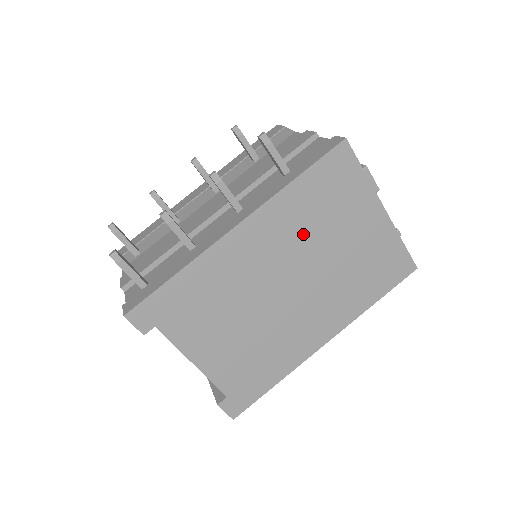
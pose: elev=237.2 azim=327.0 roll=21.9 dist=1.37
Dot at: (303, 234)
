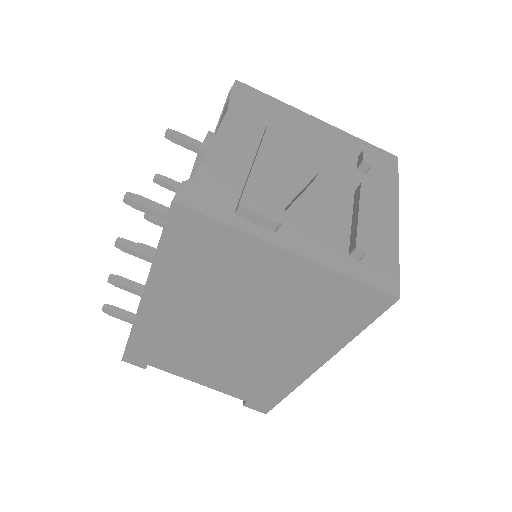
Dot at: (208, 294)
